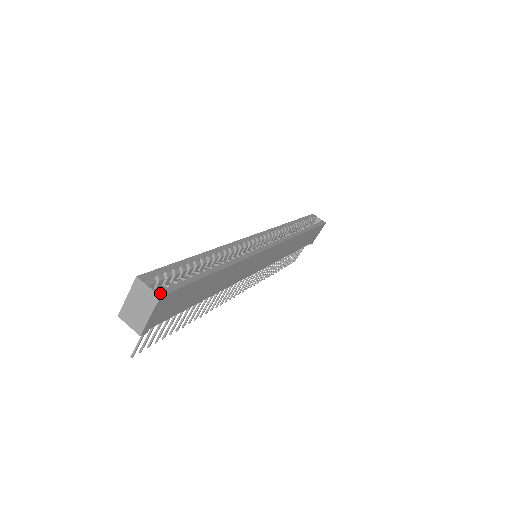
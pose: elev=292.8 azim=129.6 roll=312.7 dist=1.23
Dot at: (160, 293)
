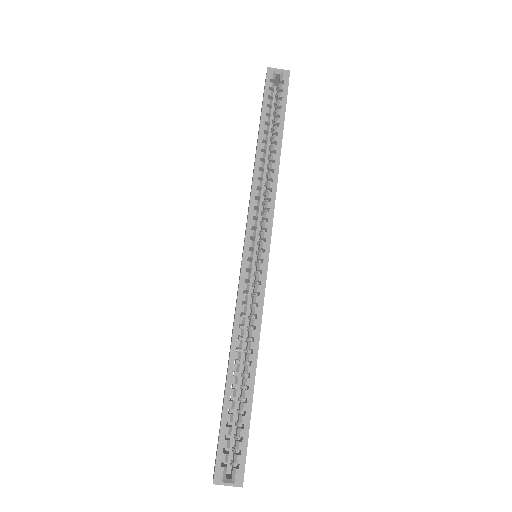
Dot at: (240, 483)
